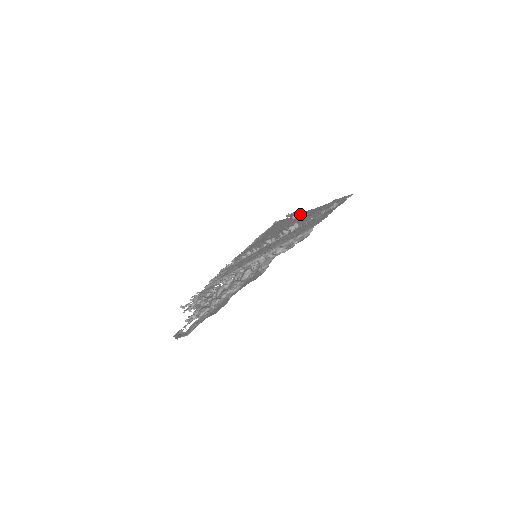
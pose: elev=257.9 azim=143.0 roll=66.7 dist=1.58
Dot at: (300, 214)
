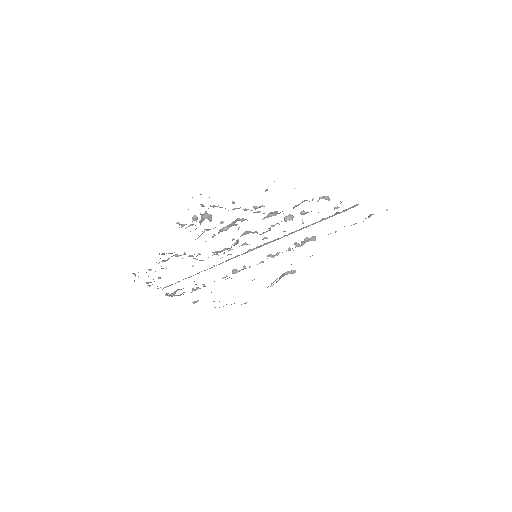
Dot at: occluded
